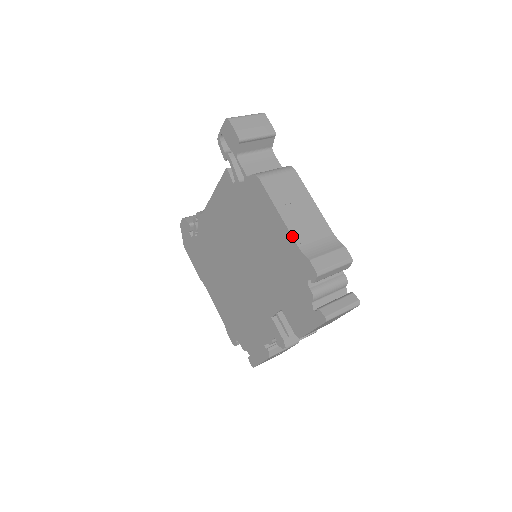
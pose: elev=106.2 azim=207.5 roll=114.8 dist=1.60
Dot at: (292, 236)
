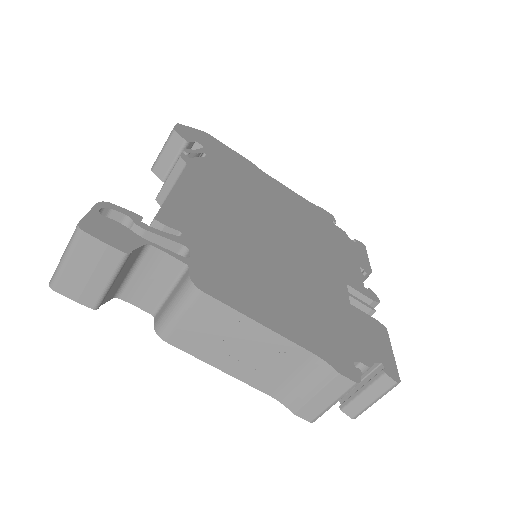
Dot at: (257, 389)
